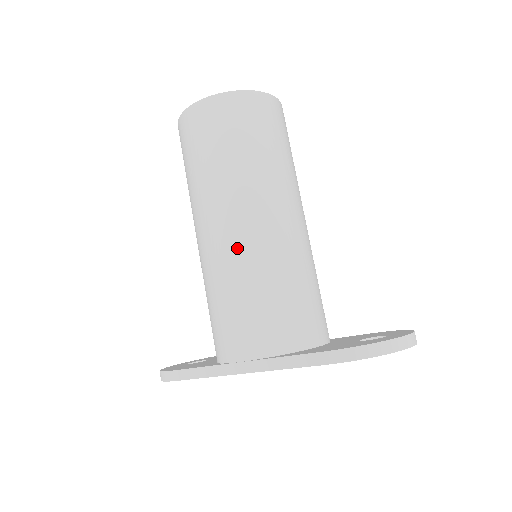
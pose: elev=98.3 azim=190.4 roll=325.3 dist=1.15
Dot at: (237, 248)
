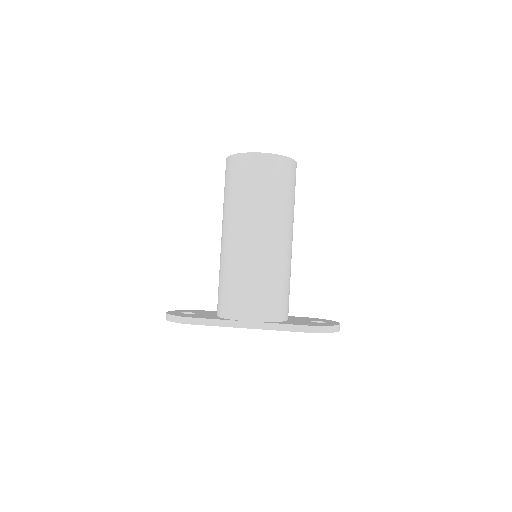
Dot at: (264, 254)
